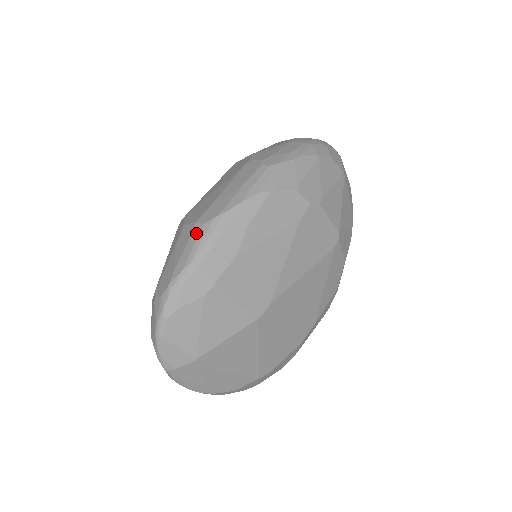
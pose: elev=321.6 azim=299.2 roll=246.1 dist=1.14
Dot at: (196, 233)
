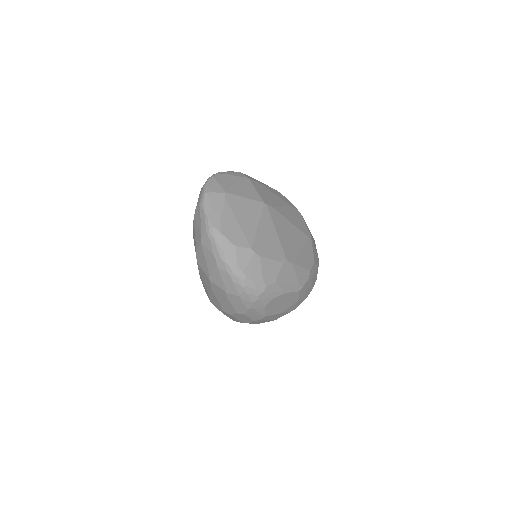
Dot at: occluded
